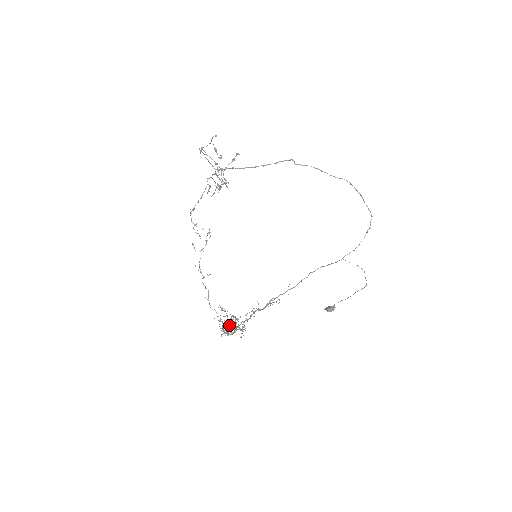
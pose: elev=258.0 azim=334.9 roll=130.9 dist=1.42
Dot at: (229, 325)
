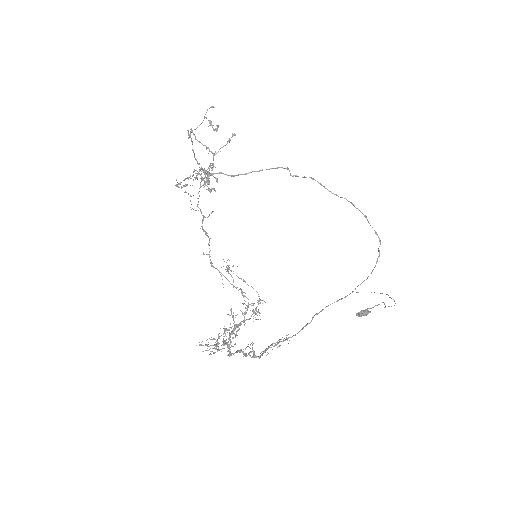
Dot at: occluded
